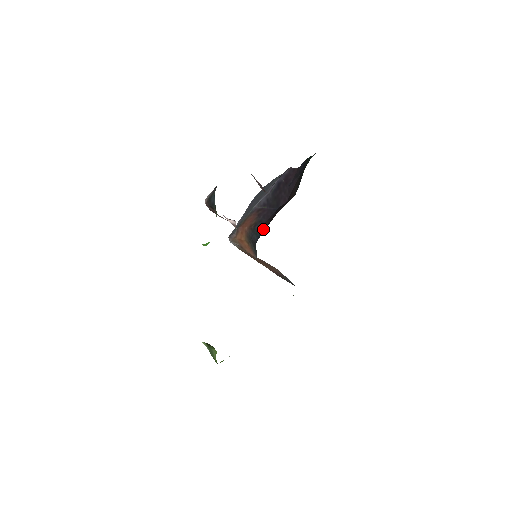
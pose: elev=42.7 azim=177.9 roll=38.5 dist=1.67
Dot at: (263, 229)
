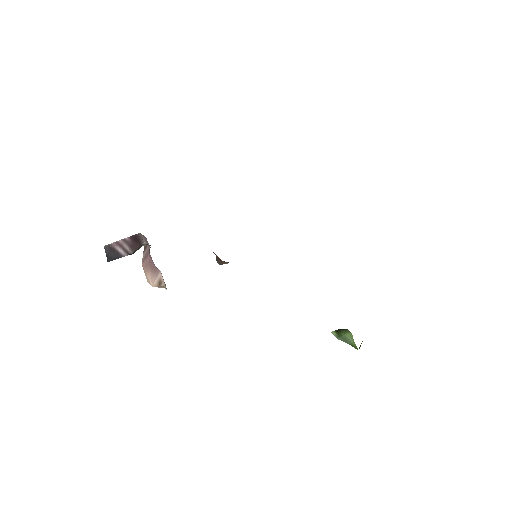
Dot at: occluded
